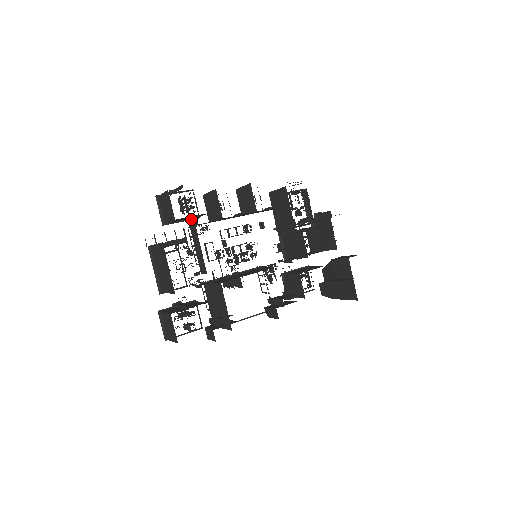
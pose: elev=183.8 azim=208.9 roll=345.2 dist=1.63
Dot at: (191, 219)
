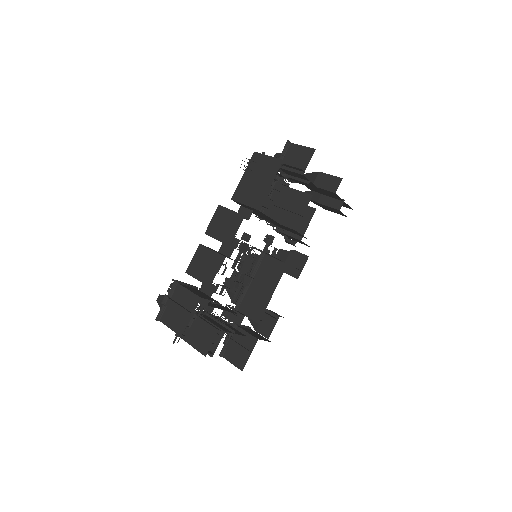
Dot at: occluded
